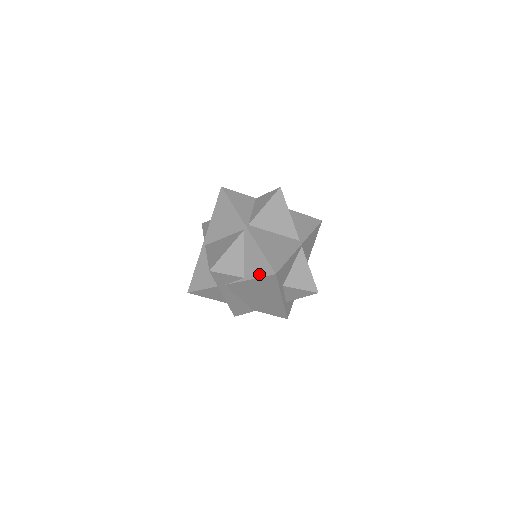
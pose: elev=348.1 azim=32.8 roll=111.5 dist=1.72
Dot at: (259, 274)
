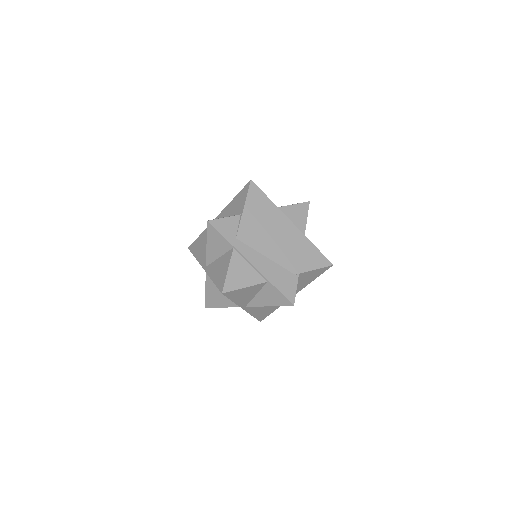
Dot at: (244, 197)
